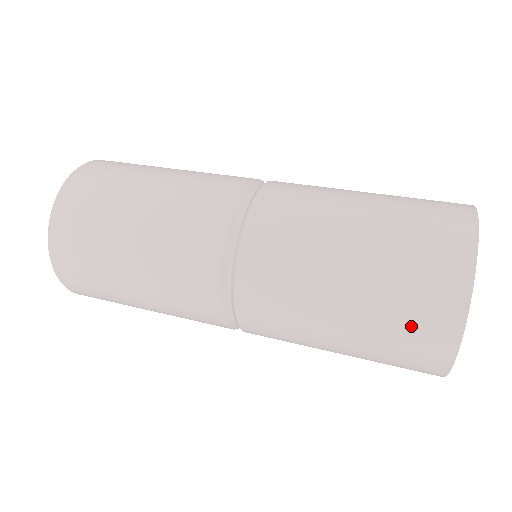
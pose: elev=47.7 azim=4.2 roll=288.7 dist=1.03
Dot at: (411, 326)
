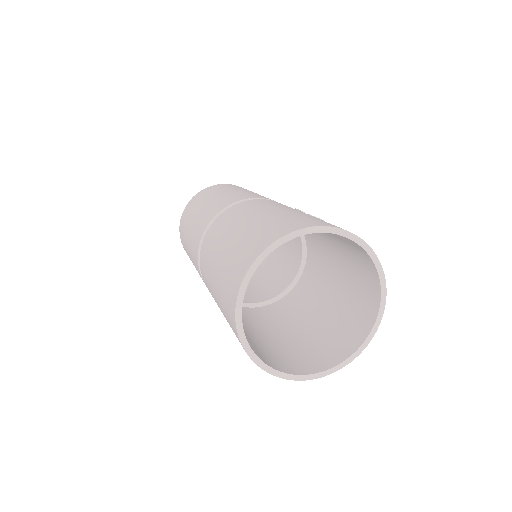
Dot at: occluded
